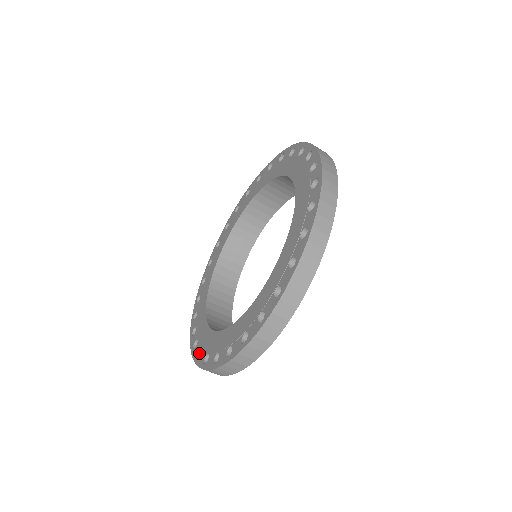
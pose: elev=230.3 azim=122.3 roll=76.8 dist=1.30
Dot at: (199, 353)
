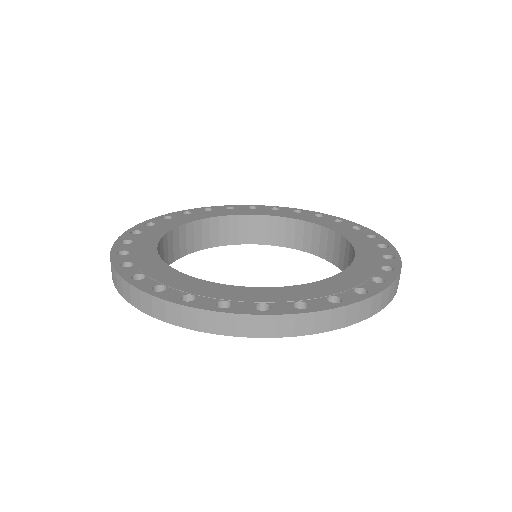
Dot at: (181, 298)
